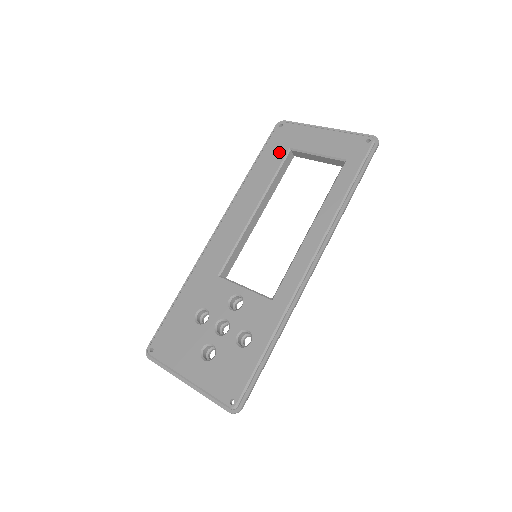
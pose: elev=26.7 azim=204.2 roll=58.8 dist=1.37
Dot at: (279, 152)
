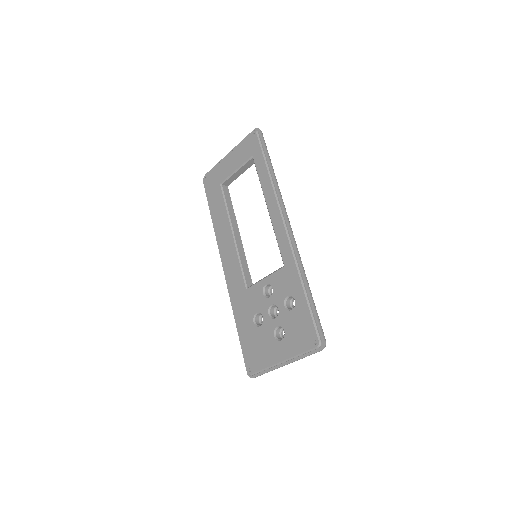
Dot at: (217, 192)
